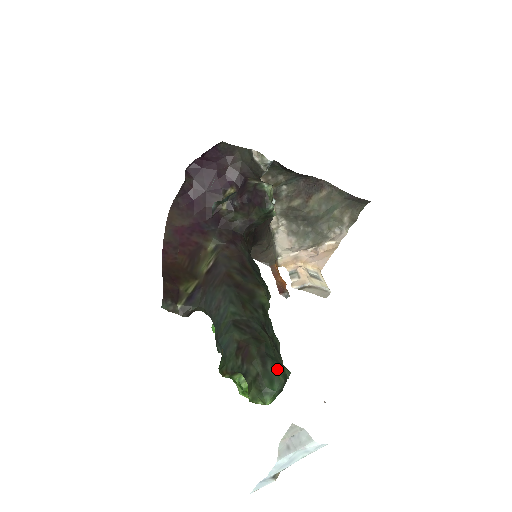
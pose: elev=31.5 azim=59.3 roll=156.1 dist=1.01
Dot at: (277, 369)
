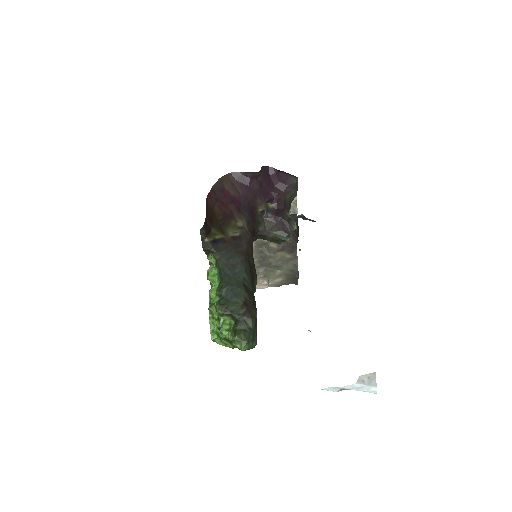
Dot at: occluded
